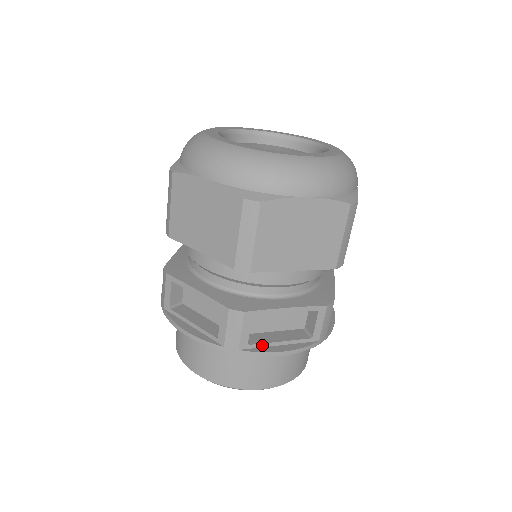
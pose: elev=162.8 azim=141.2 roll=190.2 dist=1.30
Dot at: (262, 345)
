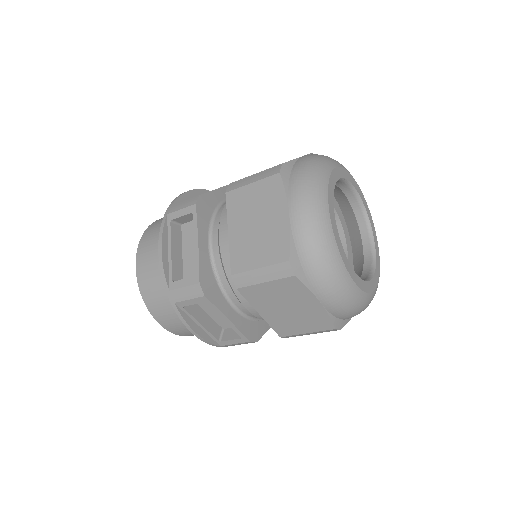
Dot at: occluded
